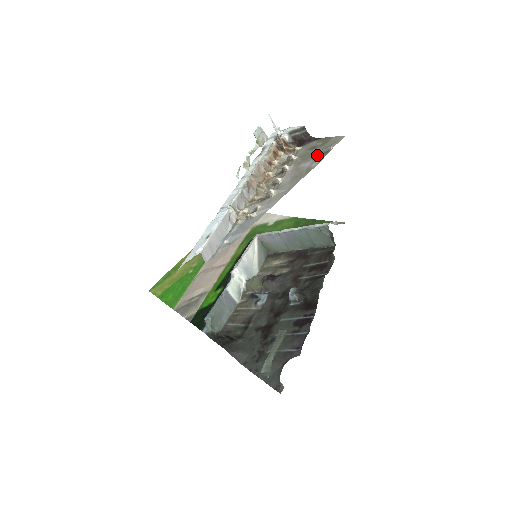
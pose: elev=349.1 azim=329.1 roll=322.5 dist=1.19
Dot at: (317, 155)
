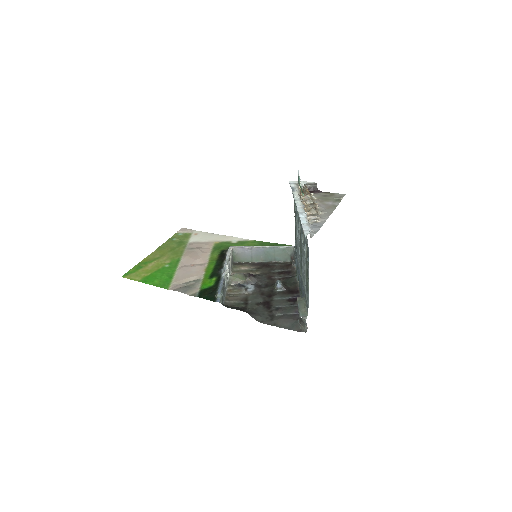
Dot at: (333, 200)
